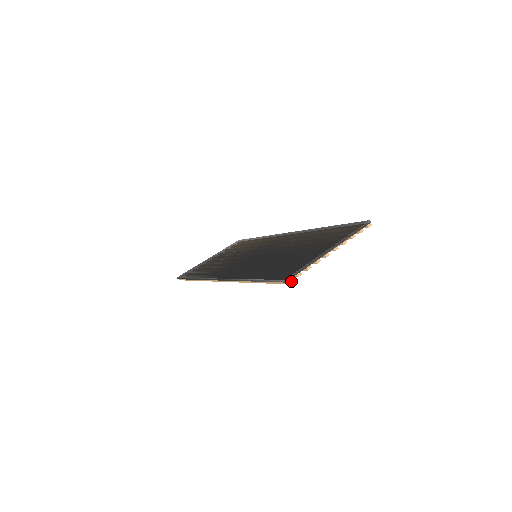
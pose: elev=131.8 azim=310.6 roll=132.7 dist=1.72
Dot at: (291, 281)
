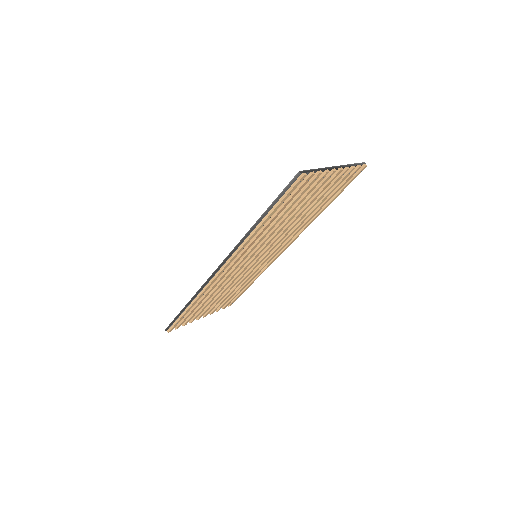
Dot at: (306, 174)
